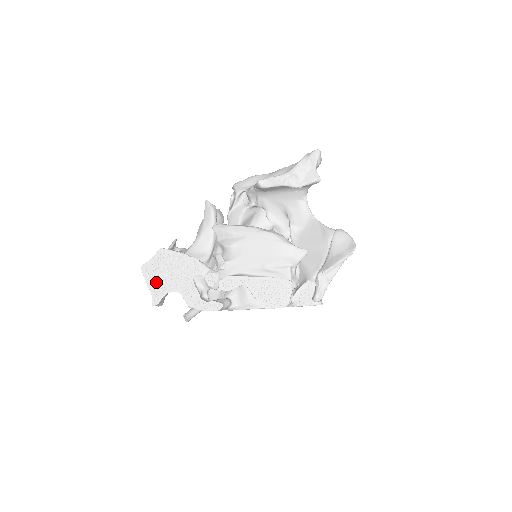
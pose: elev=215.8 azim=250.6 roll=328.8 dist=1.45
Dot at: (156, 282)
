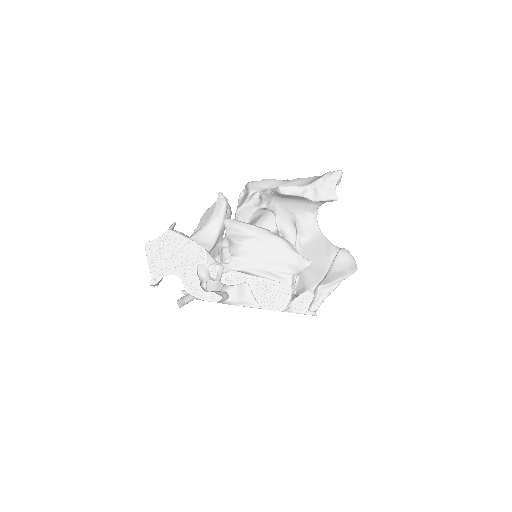
Dot at: (158, 262)
